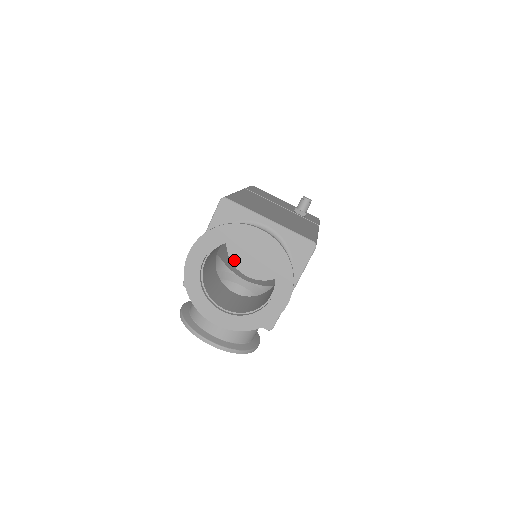
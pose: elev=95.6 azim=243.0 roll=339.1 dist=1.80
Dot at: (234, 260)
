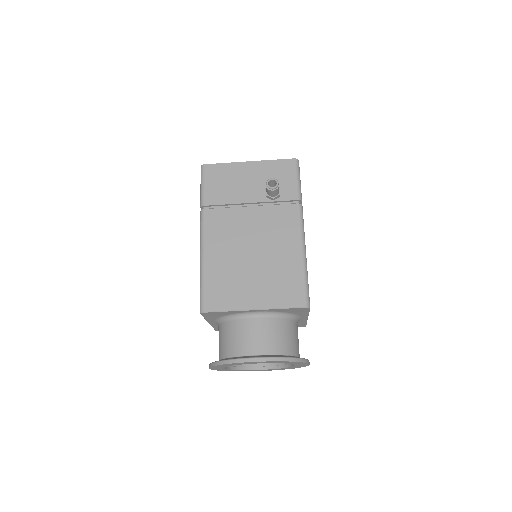
Dot at: occluded
